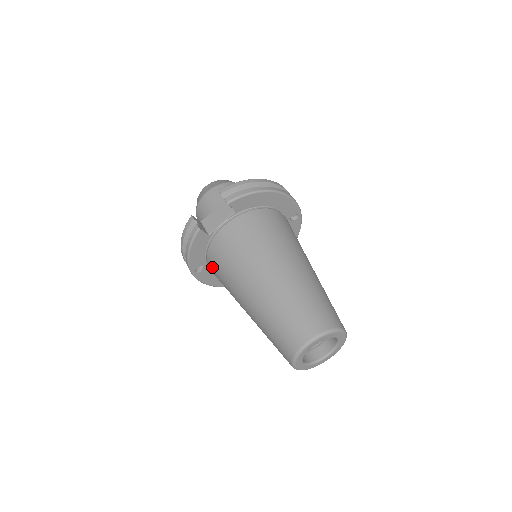
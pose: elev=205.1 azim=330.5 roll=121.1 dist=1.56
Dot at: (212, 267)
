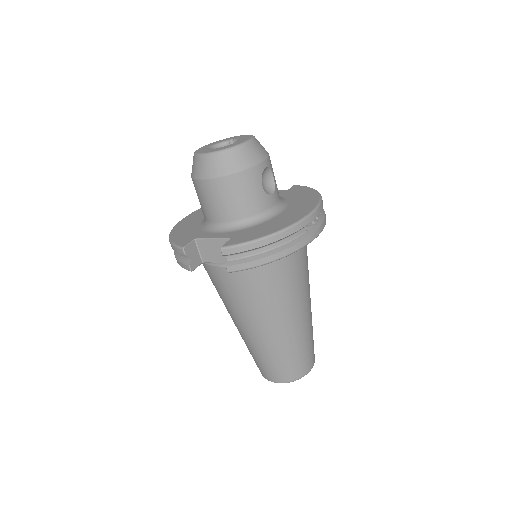
Dot at: occluded
